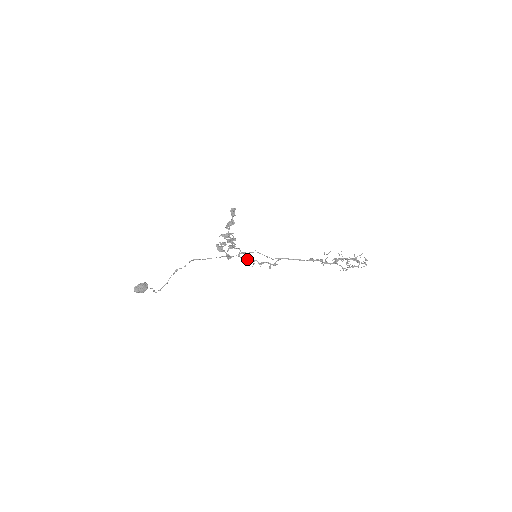
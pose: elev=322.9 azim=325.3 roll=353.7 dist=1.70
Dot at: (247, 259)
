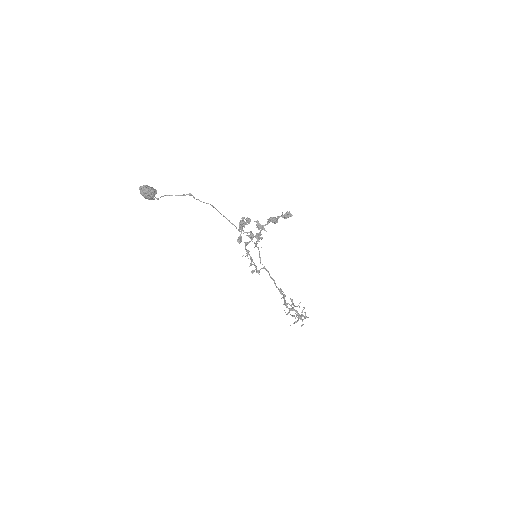
Dot at: (248, 252)
